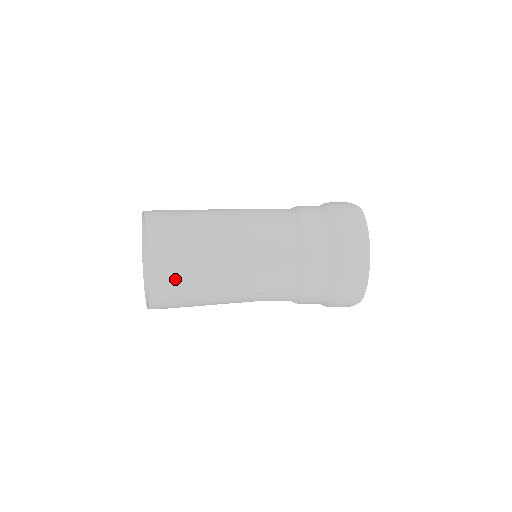
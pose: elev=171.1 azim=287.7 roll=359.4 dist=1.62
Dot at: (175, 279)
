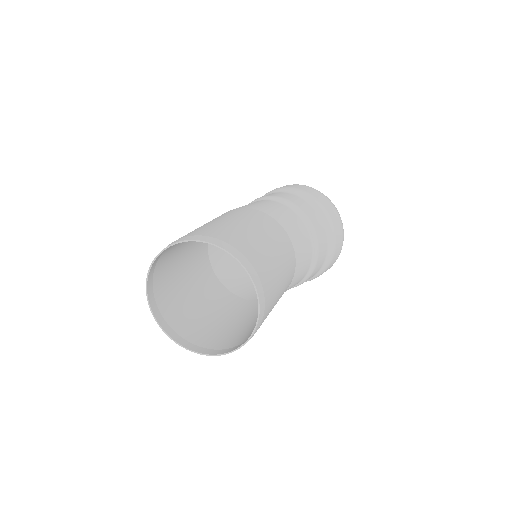
Dot at: (269, 305)
